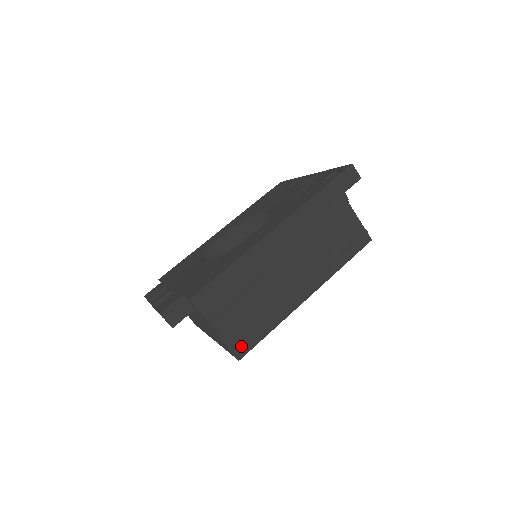
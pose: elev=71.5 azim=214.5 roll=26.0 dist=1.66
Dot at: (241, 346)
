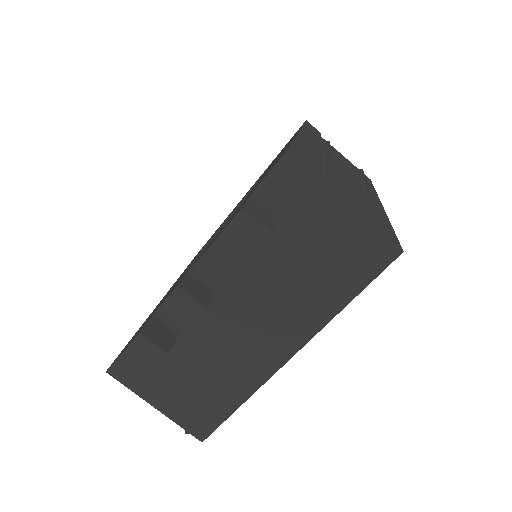
Dot at: (387, 233)
